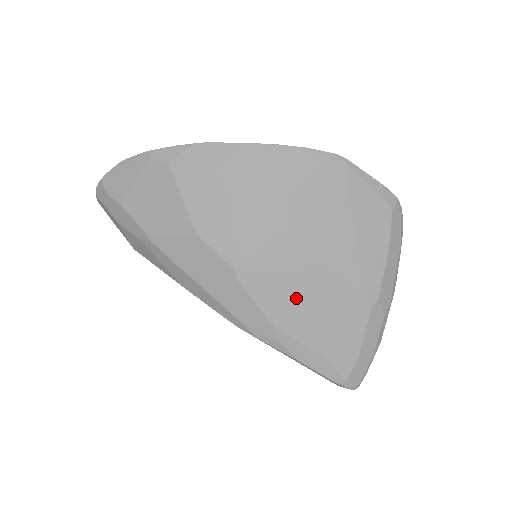
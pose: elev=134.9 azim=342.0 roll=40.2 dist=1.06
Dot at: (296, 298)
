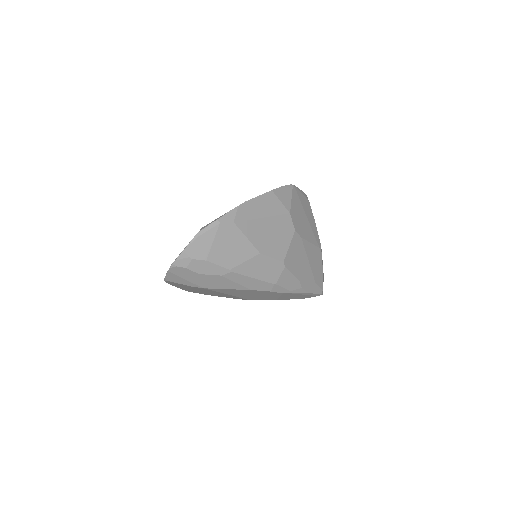
Dot at: (303, 262)
